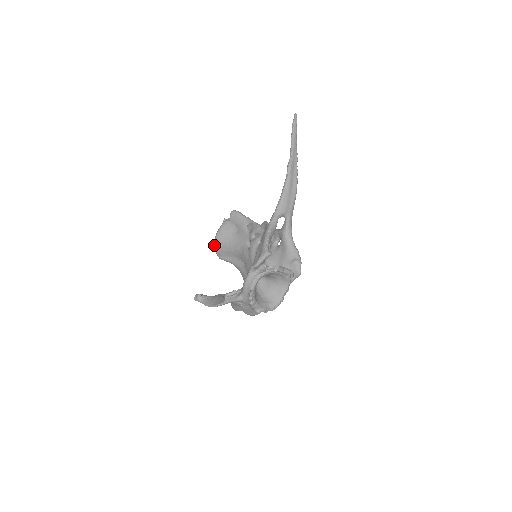
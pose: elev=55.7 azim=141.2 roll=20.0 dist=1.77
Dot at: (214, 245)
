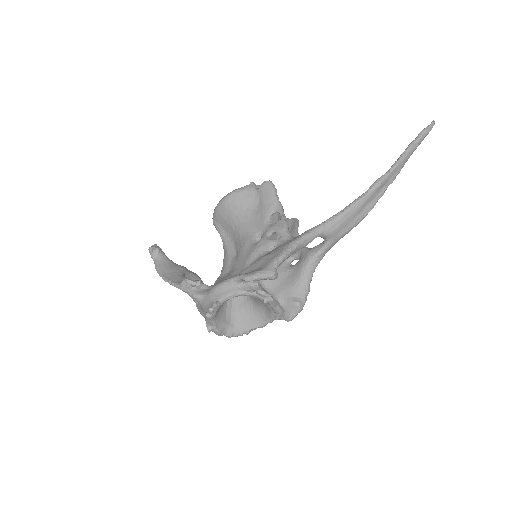
Dot at: (218, 203)
